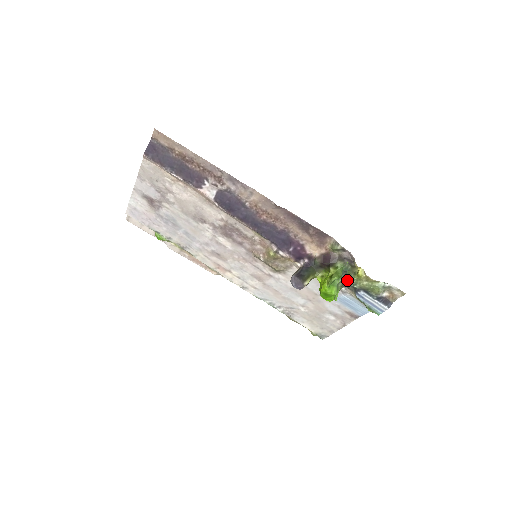
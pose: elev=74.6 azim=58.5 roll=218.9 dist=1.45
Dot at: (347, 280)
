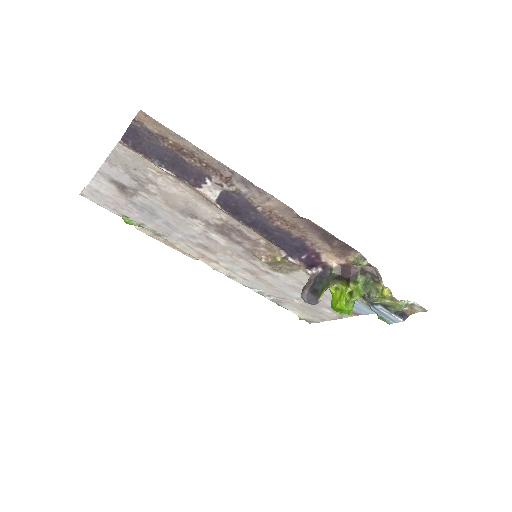
Dot at: (365, 294)
